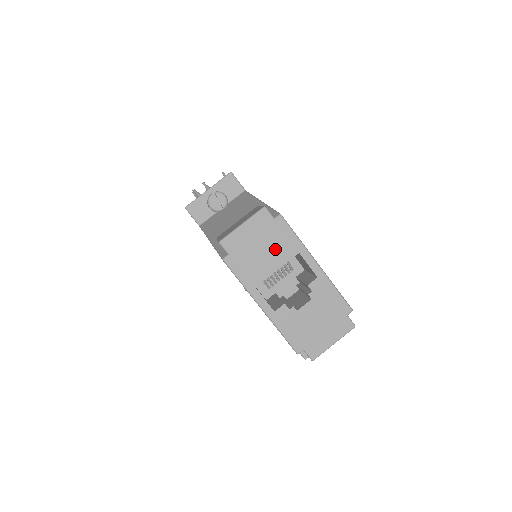
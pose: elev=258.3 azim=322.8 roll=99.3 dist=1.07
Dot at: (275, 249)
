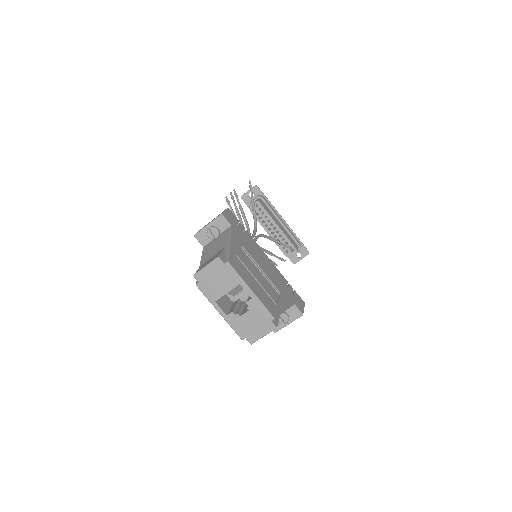
Dot at: (225, 281)
